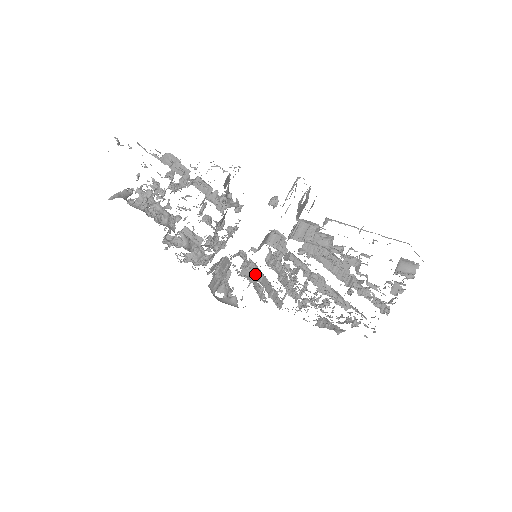
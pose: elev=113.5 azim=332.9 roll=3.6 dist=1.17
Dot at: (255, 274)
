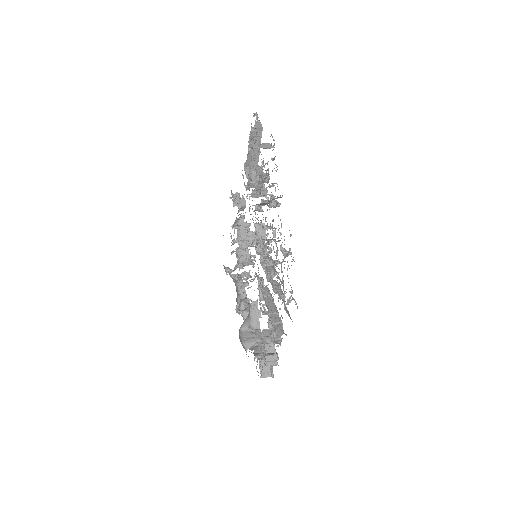
Dot at: (262, 289)
